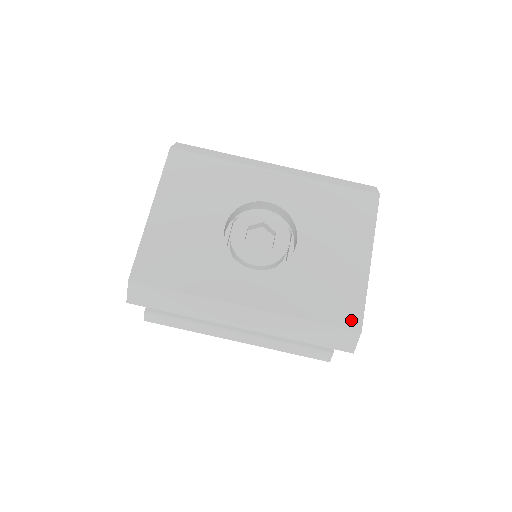
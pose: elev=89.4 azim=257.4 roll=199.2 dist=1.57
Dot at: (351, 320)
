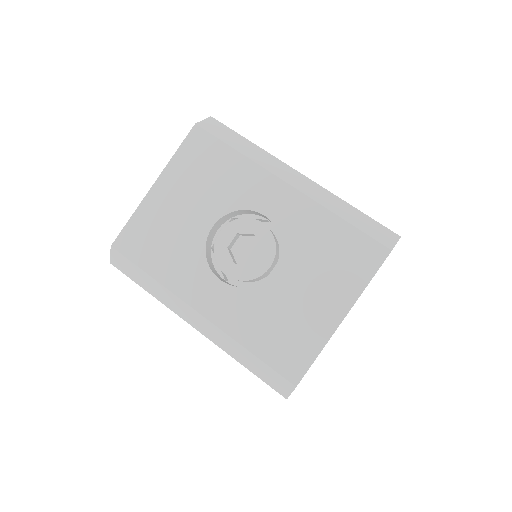
Dot at: (292, 370)
